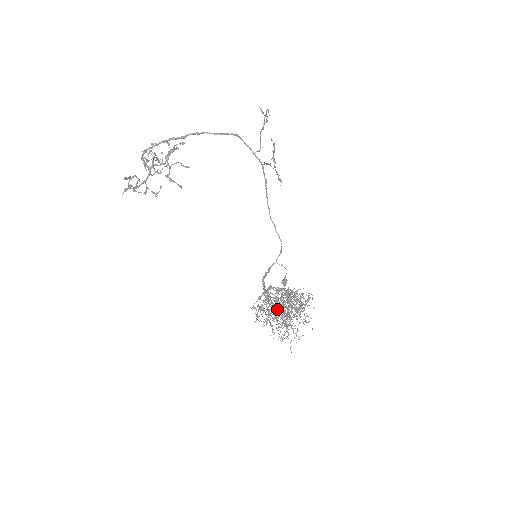
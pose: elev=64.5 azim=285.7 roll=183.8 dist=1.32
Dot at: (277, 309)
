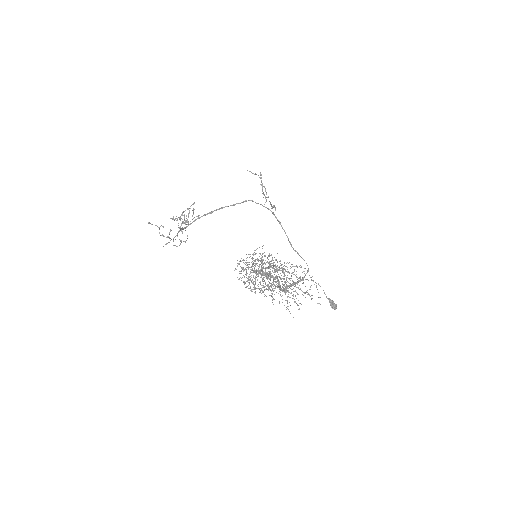
Dot at: occluded
